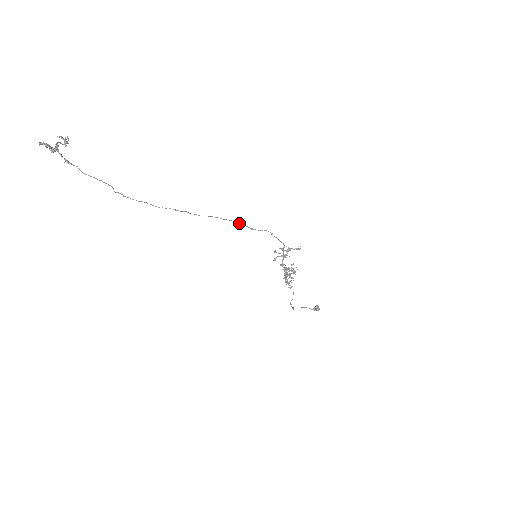
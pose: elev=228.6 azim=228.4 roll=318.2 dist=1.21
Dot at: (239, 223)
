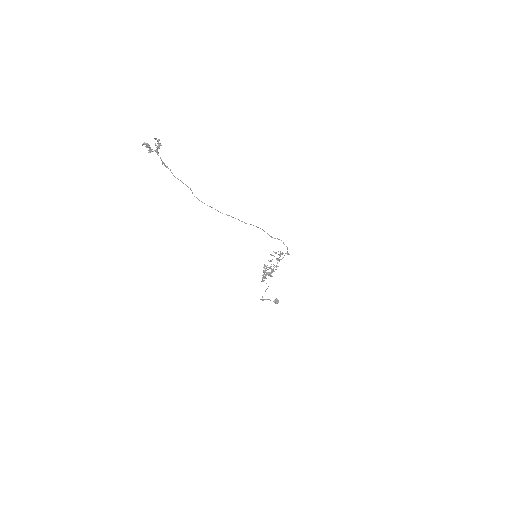
Dot at: occluded
